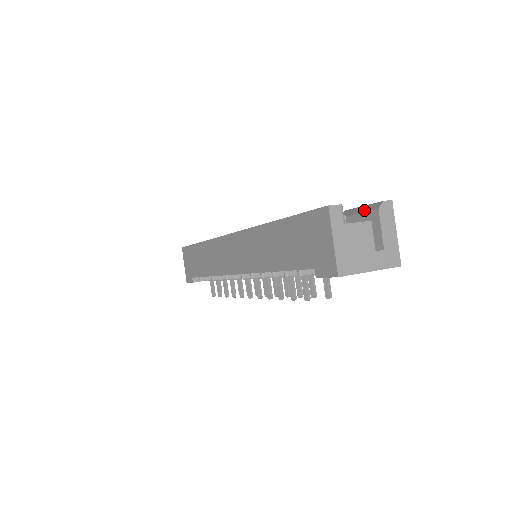
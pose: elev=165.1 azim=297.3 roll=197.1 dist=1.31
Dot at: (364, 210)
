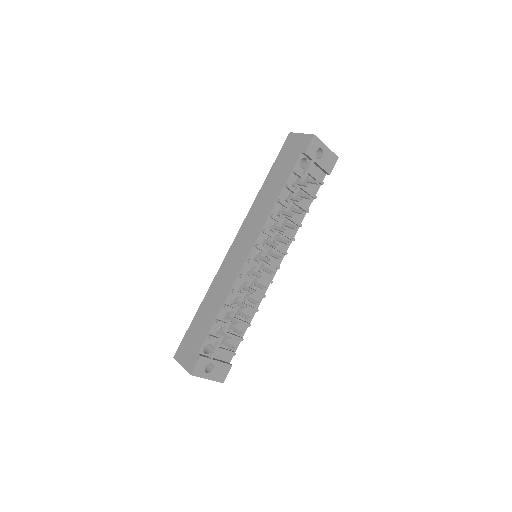
Dot at: occluded
